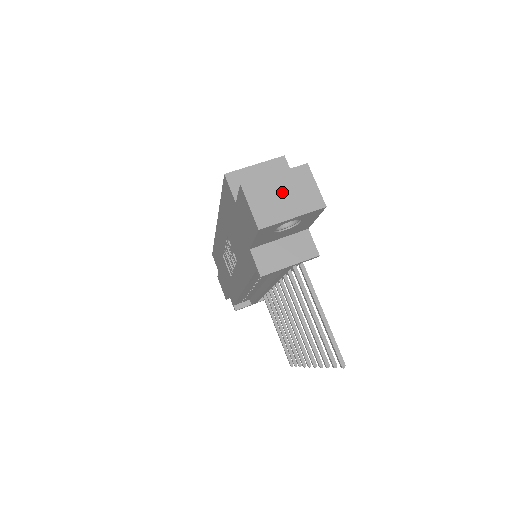
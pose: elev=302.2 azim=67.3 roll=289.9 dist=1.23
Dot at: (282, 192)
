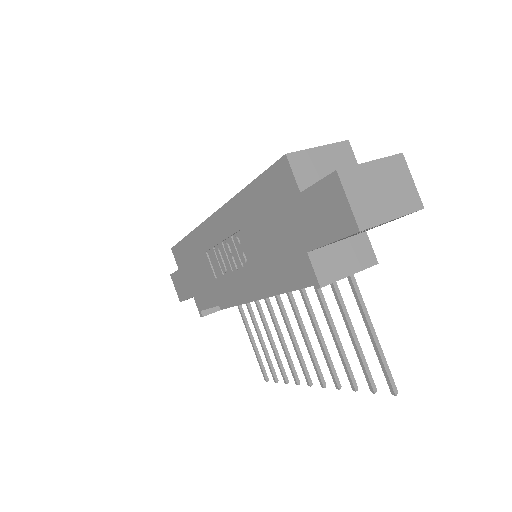
Dot at: (380, 185)
